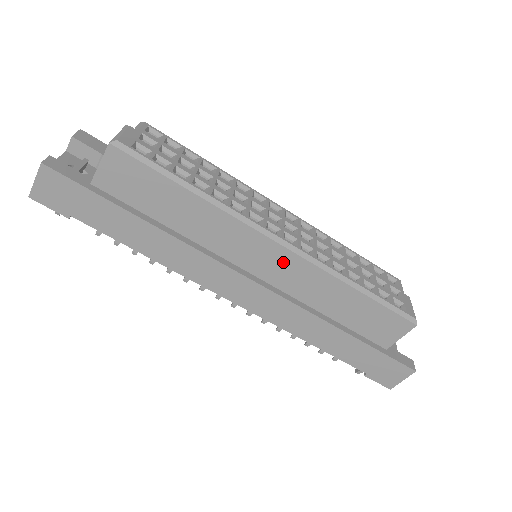
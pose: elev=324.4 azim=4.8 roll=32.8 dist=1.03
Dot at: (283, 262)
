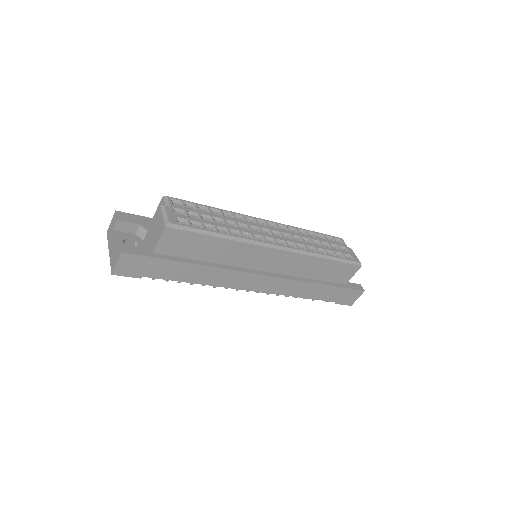
Dot at: (280, 258)
